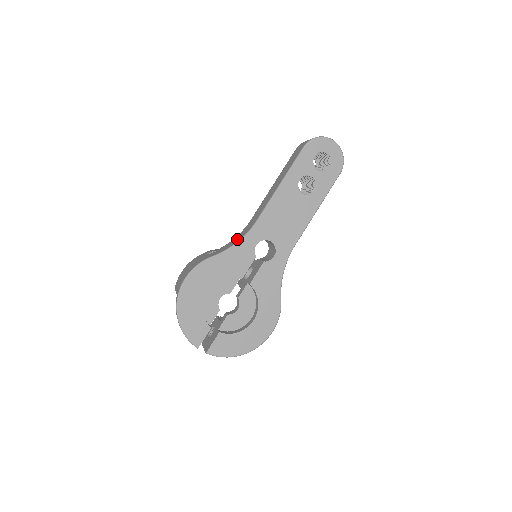
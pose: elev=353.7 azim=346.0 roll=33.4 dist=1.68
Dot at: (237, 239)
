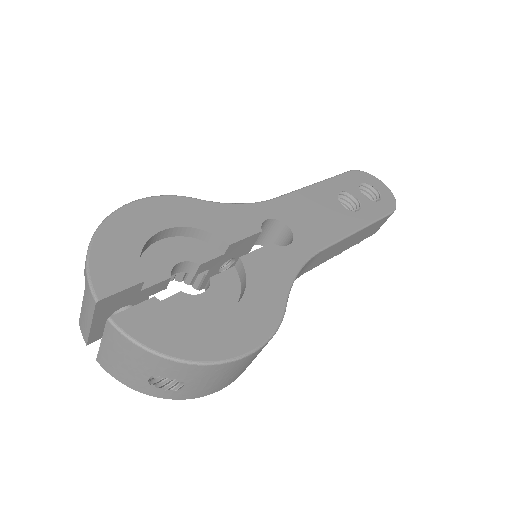
Dot at: occluded
